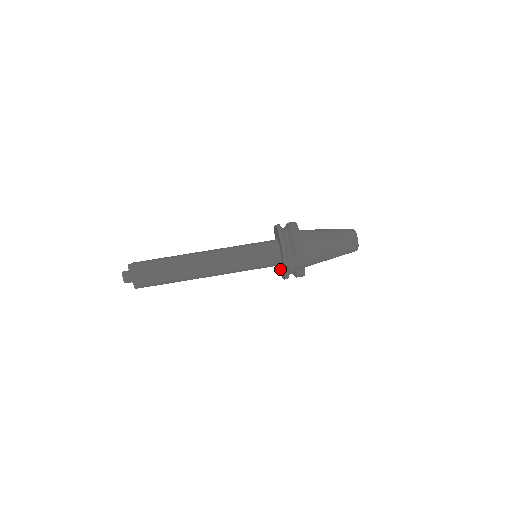
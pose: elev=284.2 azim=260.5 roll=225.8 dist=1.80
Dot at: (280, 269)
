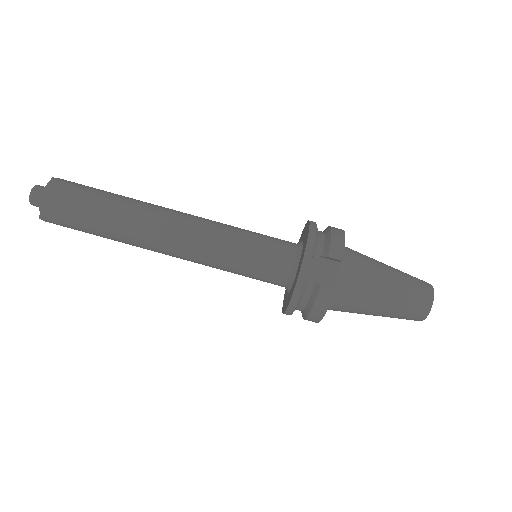
Dot at: (283, 306)
